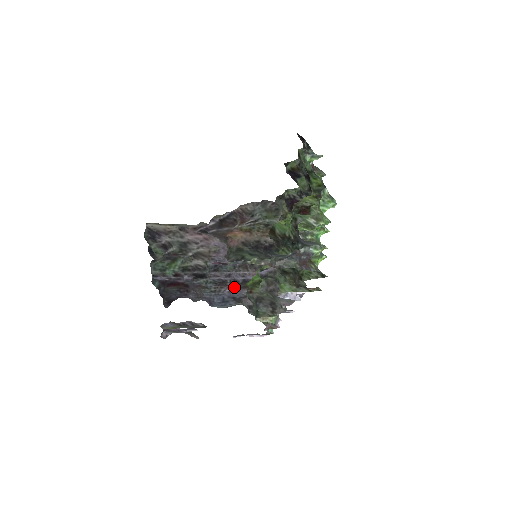
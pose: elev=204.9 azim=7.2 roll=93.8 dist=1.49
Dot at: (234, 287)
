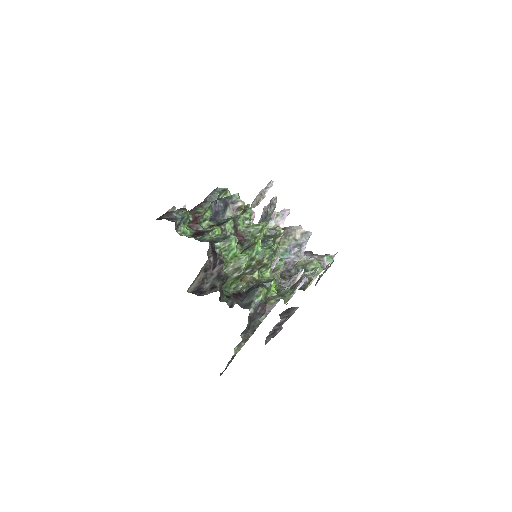
Dot at: occluded
